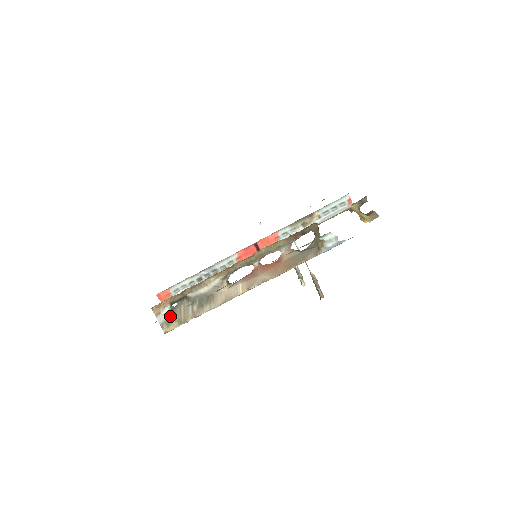
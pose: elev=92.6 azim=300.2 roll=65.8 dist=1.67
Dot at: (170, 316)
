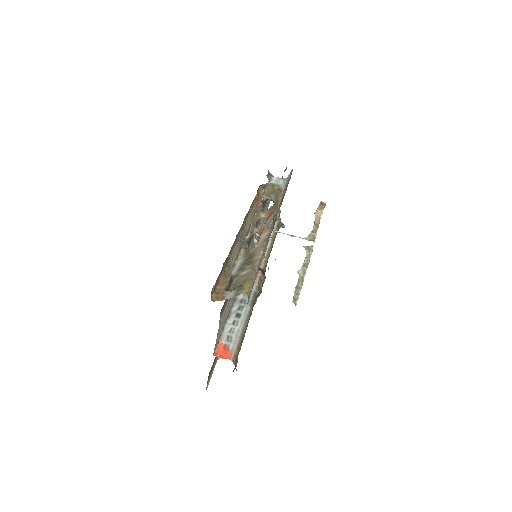
Dot at: (235, 288)
